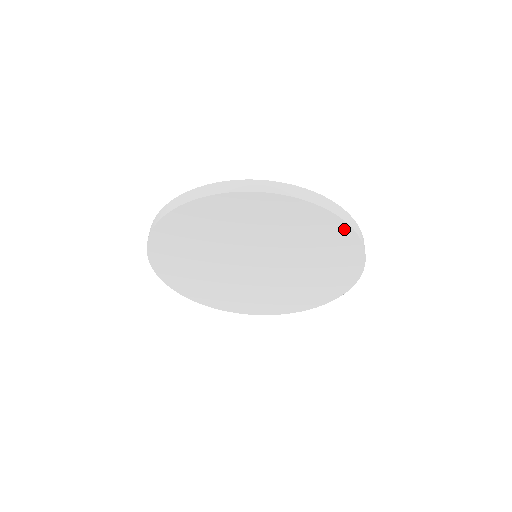
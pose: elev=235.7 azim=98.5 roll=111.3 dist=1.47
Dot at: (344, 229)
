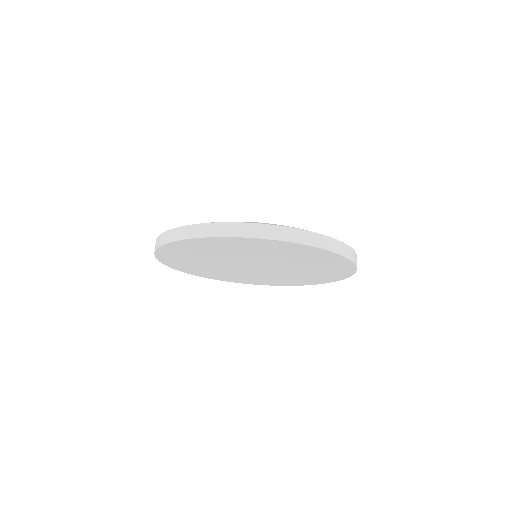
Dot at: (346, 262)
